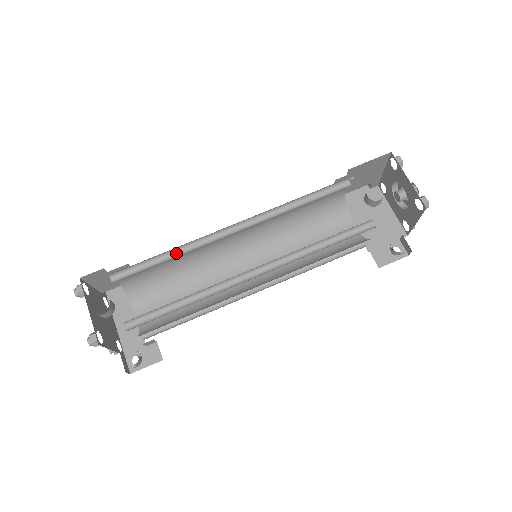
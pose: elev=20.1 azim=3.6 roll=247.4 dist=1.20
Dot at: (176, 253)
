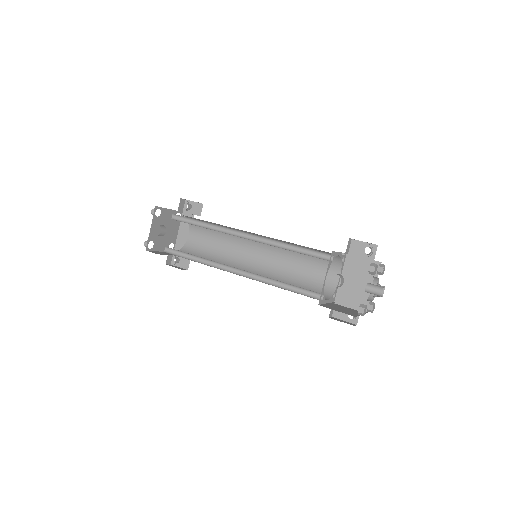
Dot at: (209, 225)
